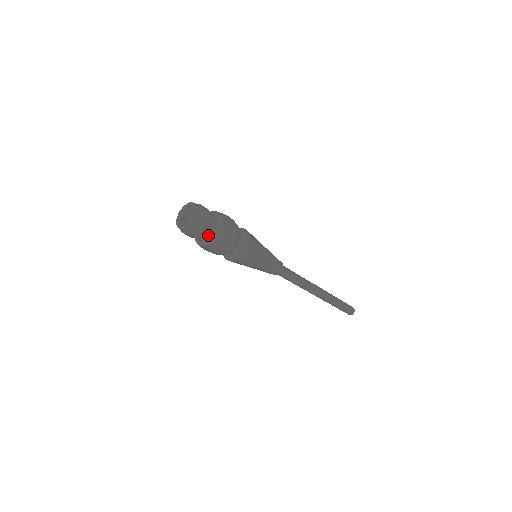
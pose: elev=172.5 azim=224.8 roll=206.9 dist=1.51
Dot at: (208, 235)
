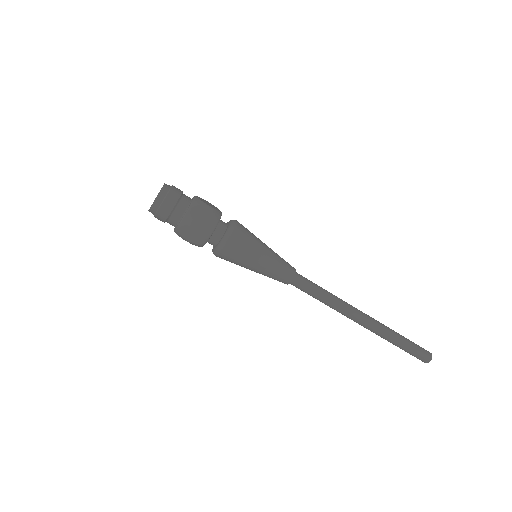
Dot at: (182, 209)
